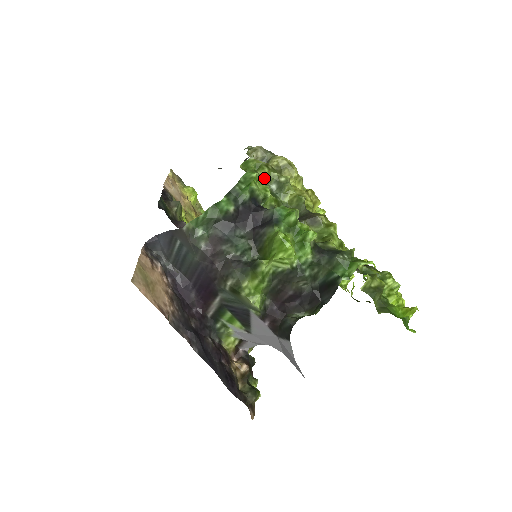
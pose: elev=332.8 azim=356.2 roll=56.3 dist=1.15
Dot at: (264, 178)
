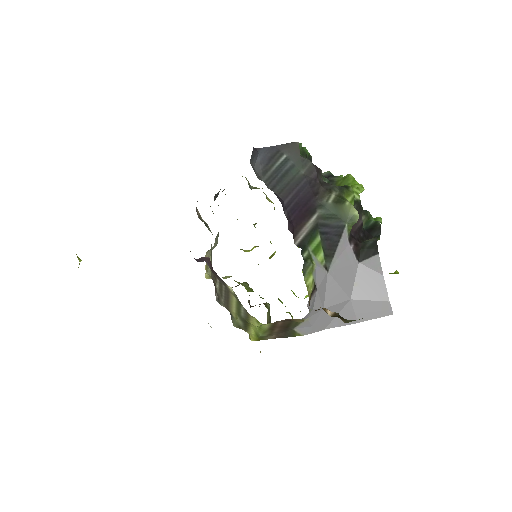
Dot at: occluded
